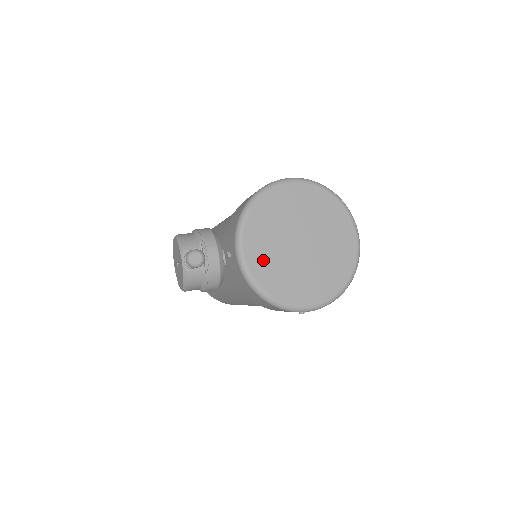
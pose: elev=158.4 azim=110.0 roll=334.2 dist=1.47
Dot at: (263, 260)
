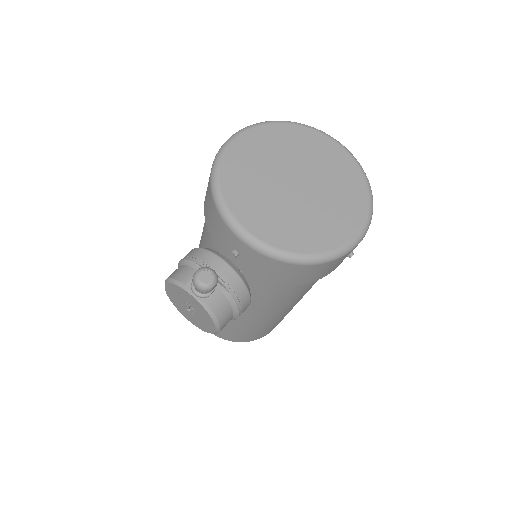
Dot at: (274, 226)
